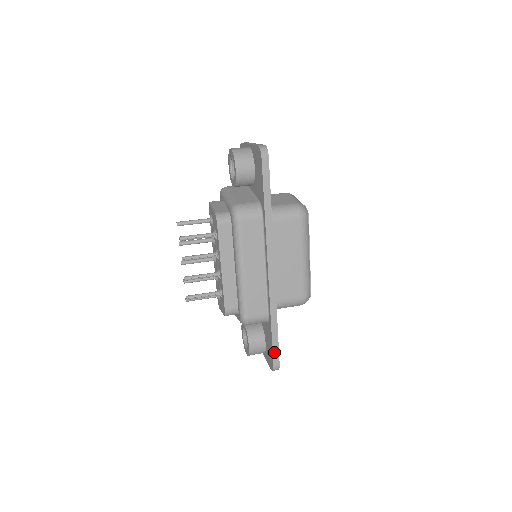
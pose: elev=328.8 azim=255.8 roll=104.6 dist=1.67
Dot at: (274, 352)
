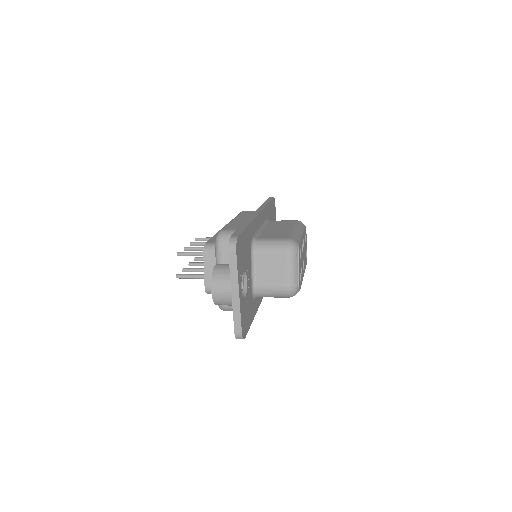
Dot at: (236, 233)
